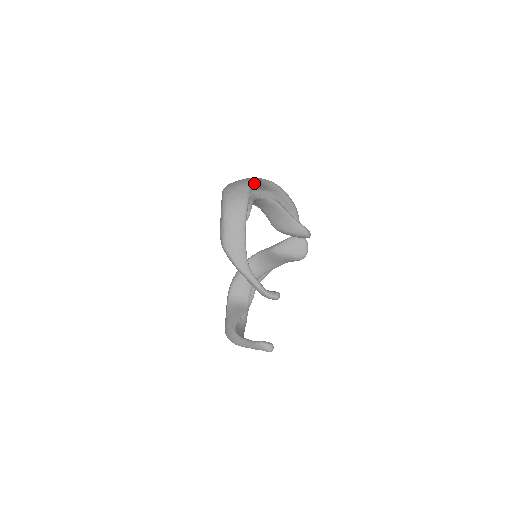
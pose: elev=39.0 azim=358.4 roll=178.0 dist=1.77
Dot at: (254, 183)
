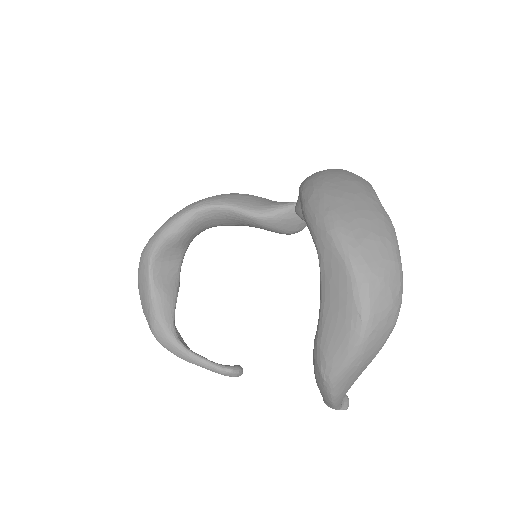
Dot at: (396, 243)
